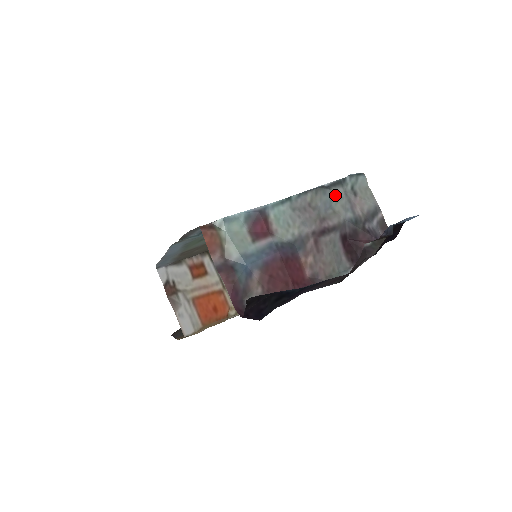
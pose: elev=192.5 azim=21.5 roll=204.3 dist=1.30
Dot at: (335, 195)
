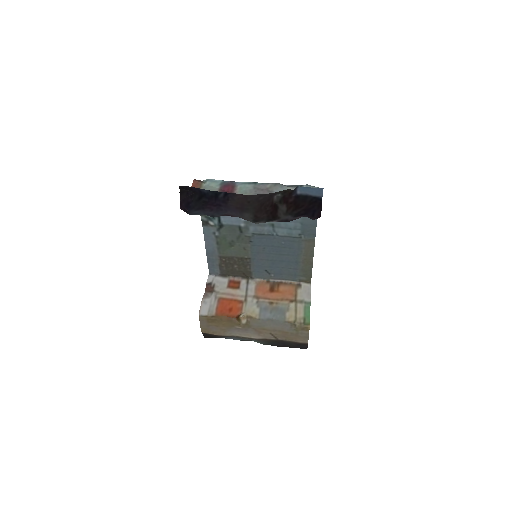
Dot at: occluded
